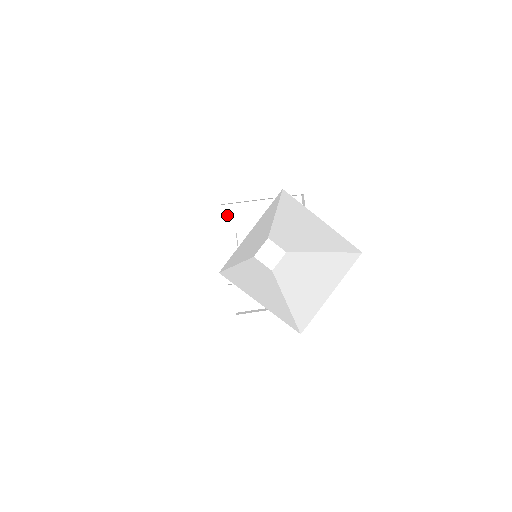
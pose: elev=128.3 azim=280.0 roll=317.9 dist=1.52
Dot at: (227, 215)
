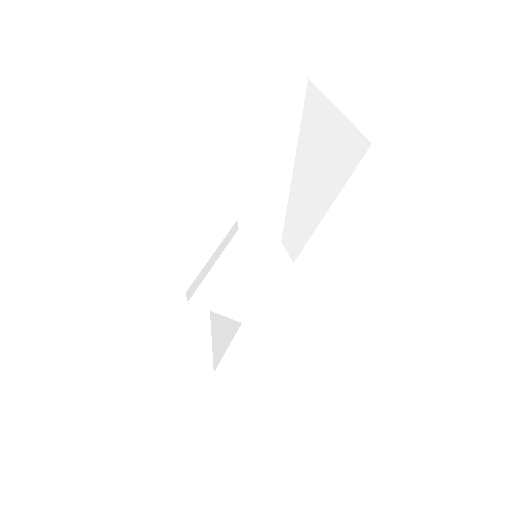
Dot at: occluded
